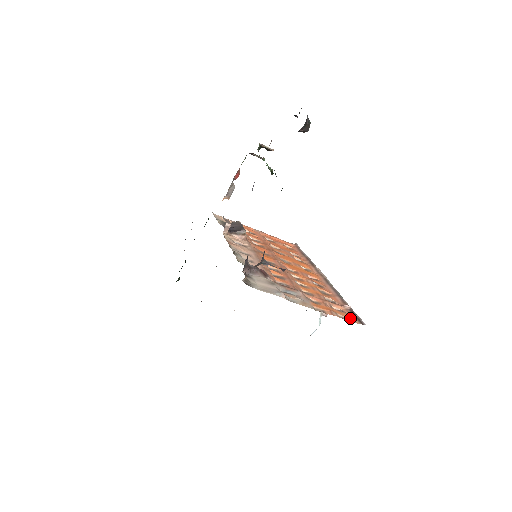
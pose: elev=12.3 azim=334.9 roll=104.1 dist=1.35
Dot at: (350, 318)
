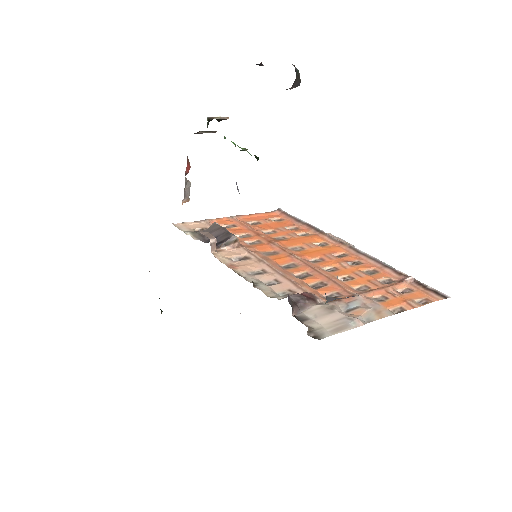
Dot at: (426, 296)
